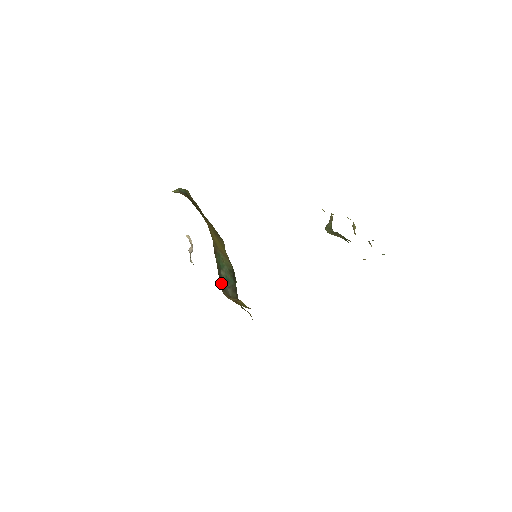
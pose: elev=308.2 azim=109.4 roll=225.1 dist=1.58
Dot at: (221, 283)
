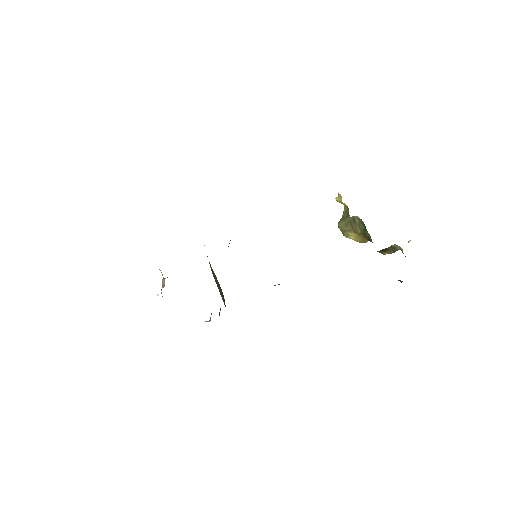
Dot at: occluded
